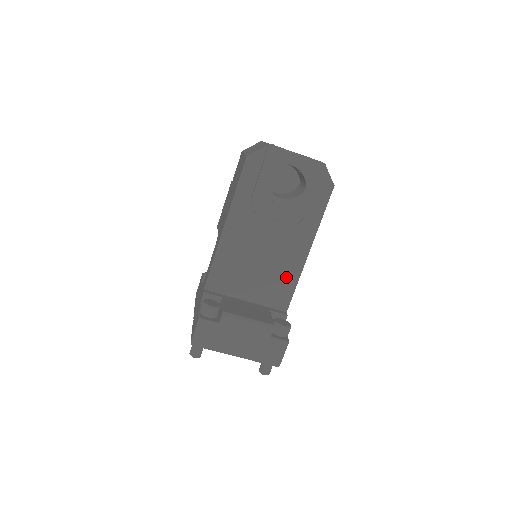
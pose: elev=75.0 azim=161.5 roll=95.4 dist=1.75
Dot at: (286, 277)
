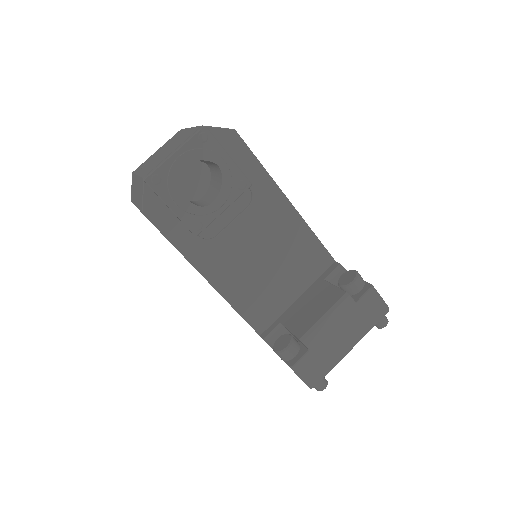
Dot at: (300, 242)
